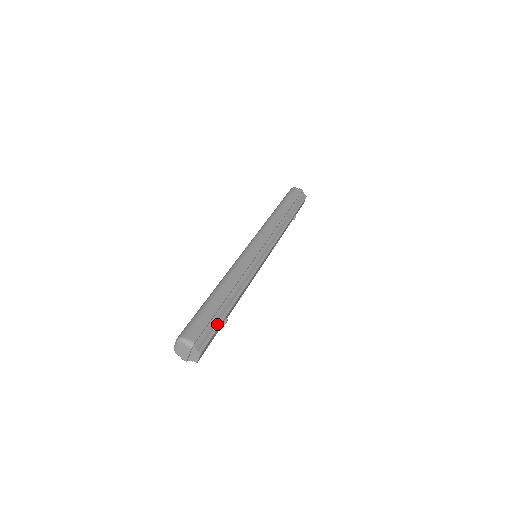
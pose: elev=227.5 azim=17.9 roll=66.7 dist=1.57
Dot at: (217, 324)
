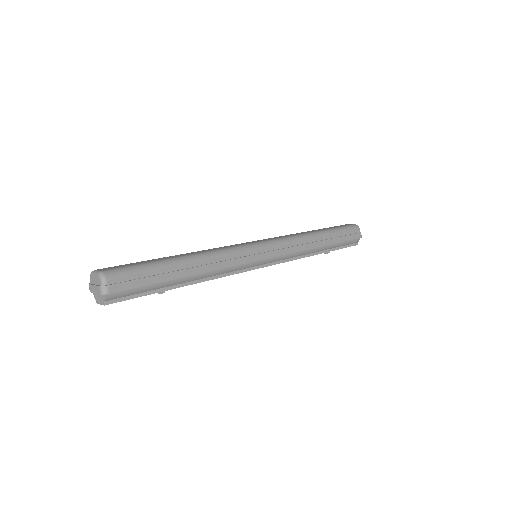
Dot at: (149, 291)
